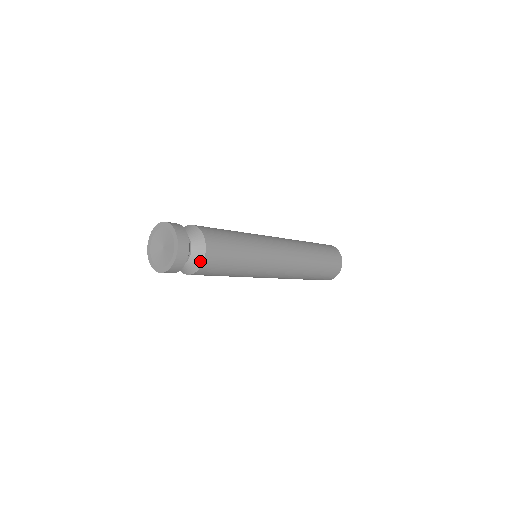
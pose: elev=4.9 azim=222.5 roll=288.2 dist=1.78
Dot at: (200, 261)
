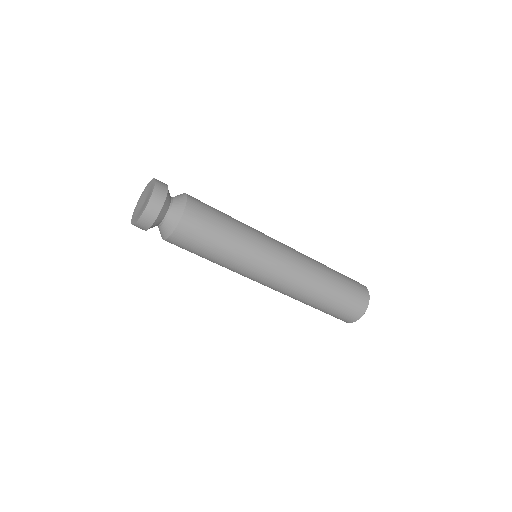
Dot at: (184, 198)
